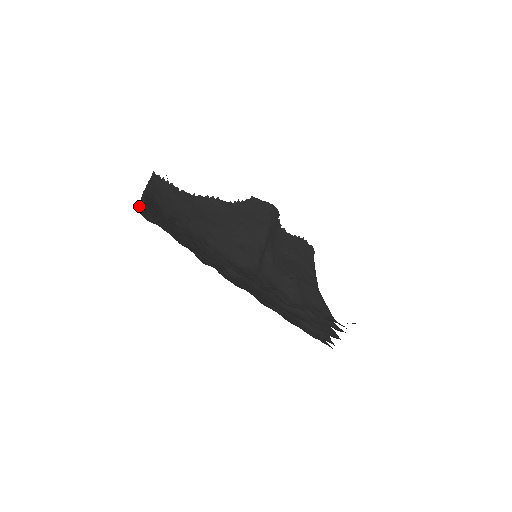
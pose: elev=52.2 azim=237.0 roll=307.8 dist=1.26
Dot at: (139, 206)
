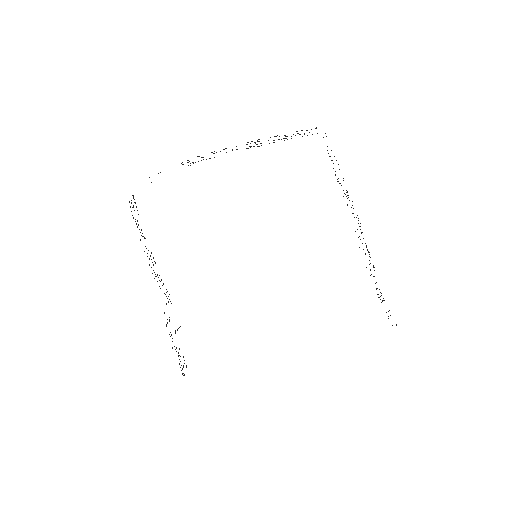
Dot at: occluded
